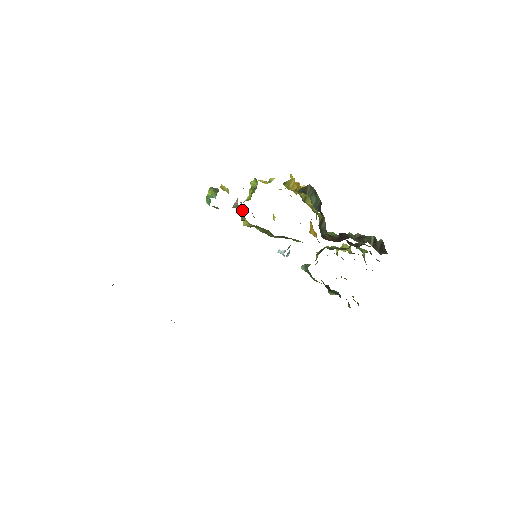
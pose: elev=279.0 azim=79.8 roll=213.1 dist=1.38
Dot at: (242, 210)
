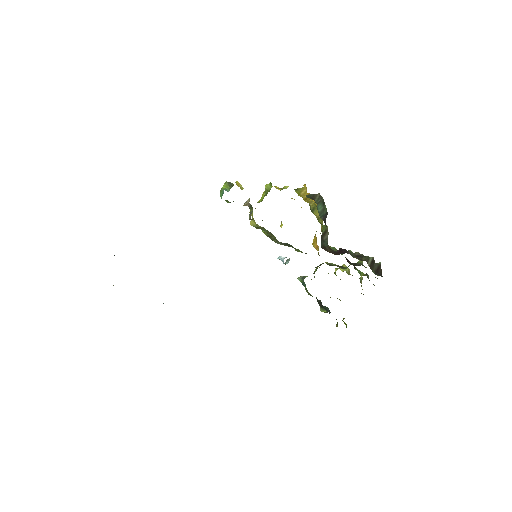
Dot at: (252, 209)
